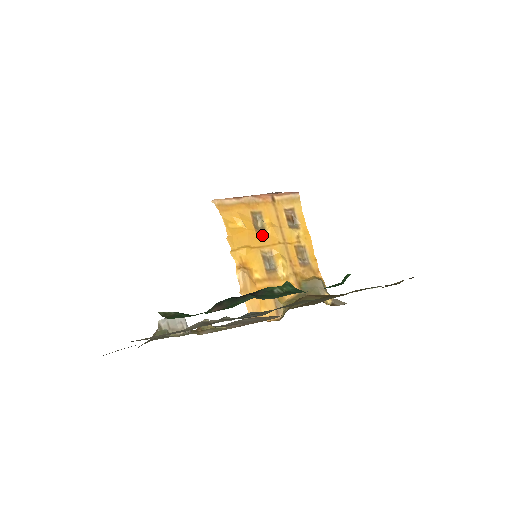
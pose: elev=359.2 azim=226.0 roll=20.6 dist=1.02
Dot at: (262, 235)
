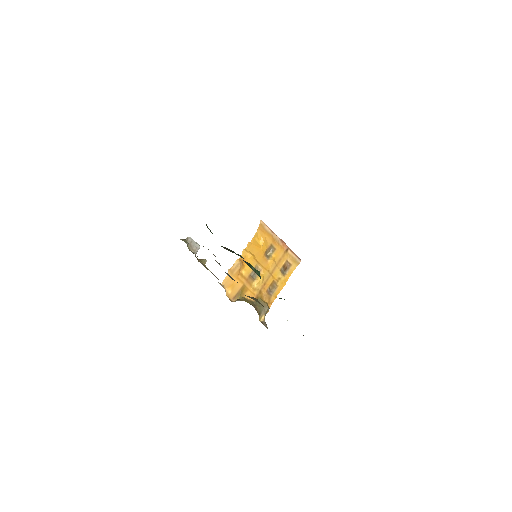
Dot at: (265, 259)
